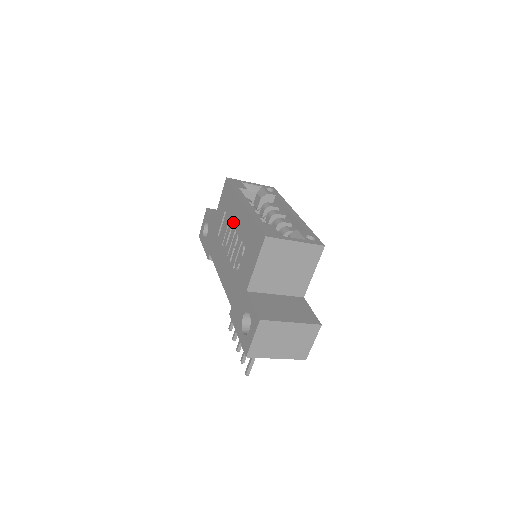
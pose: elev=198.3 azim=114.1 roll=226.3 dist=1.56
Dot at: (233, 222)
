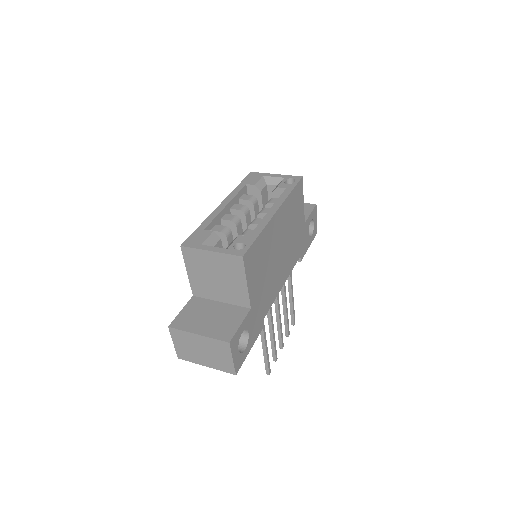
Dot at: occluded
